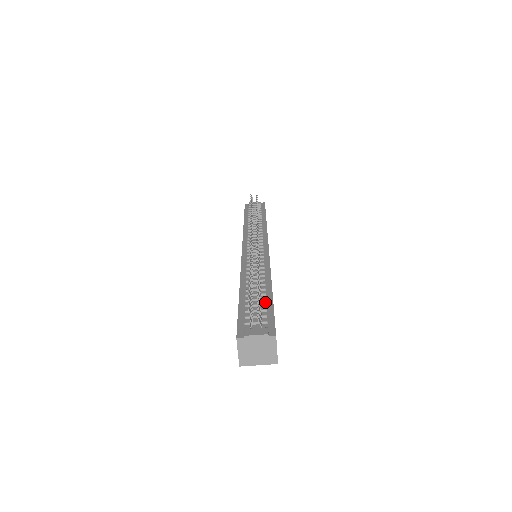
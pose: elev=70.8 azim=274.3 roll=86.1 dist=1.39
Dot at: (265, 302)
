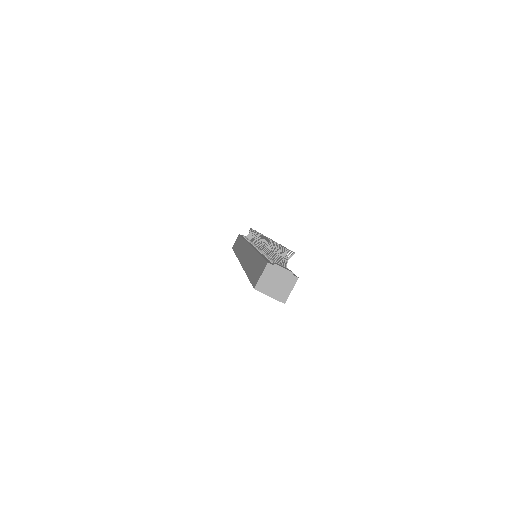
Dot at: occluded
